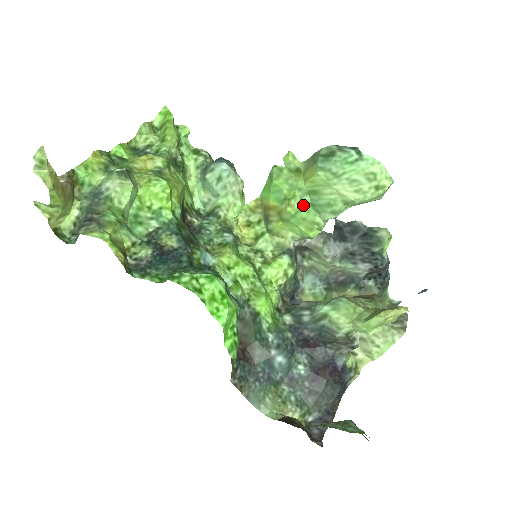
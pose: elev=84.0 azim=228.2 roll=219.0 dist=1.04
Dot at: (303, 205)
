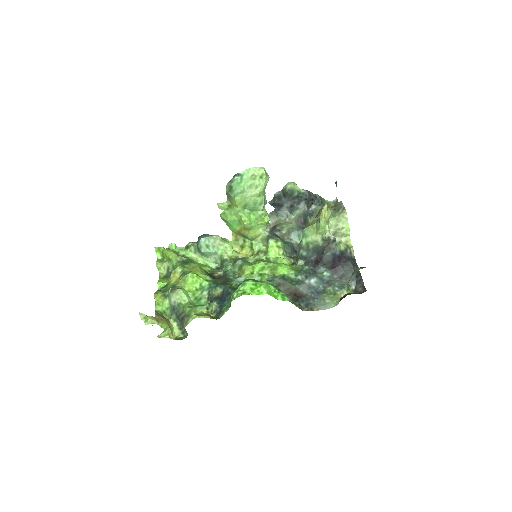
Dot at: (248, 215)
